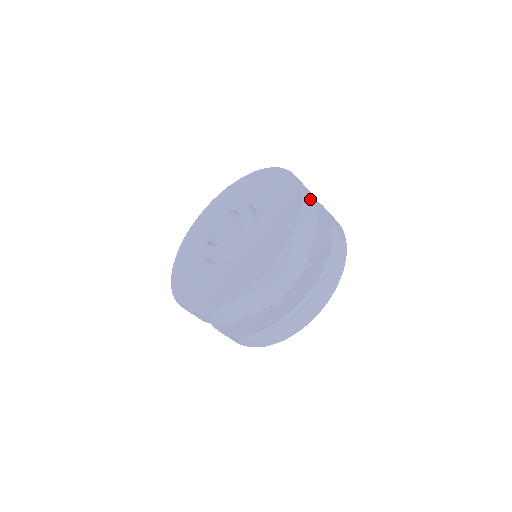
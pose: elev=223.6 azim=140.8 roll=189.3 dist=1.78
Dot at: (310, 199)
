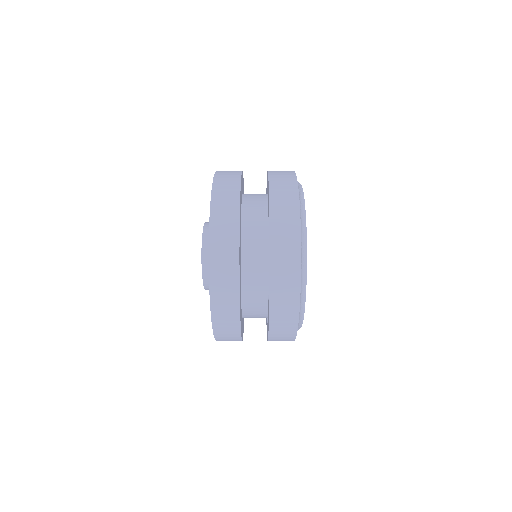
Dot at: (228, 187)
